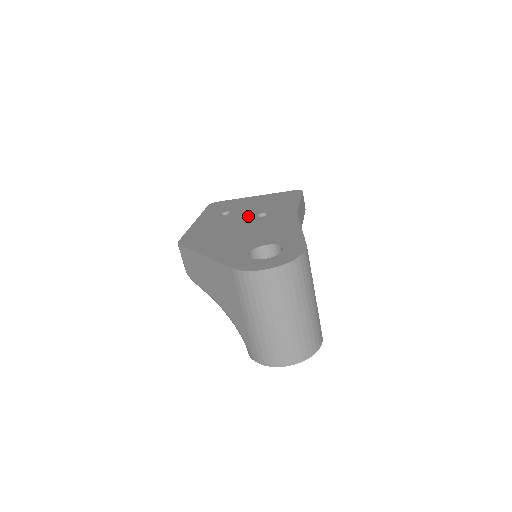
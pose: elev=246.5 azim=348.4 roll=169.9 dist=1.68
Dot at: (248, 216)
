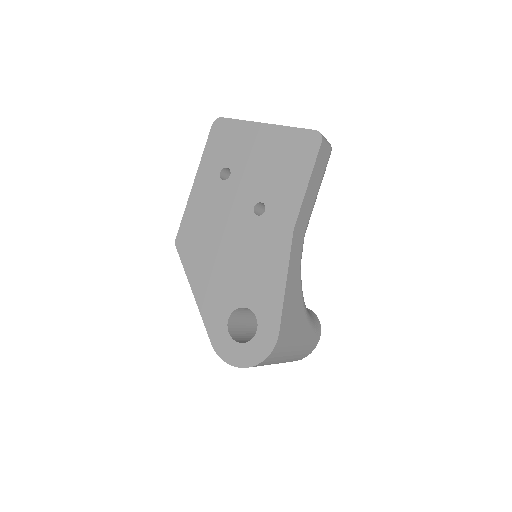
Dot at: (245, 204)
